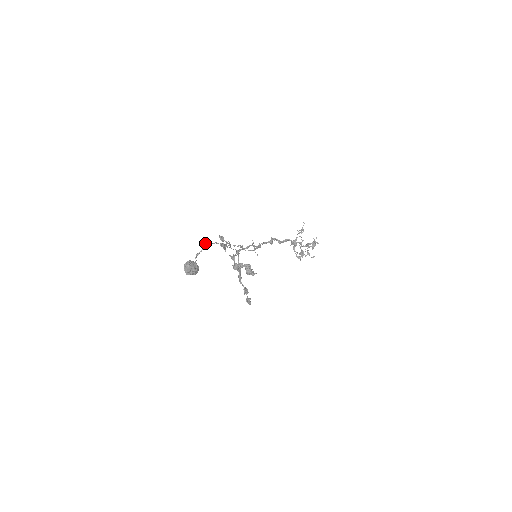
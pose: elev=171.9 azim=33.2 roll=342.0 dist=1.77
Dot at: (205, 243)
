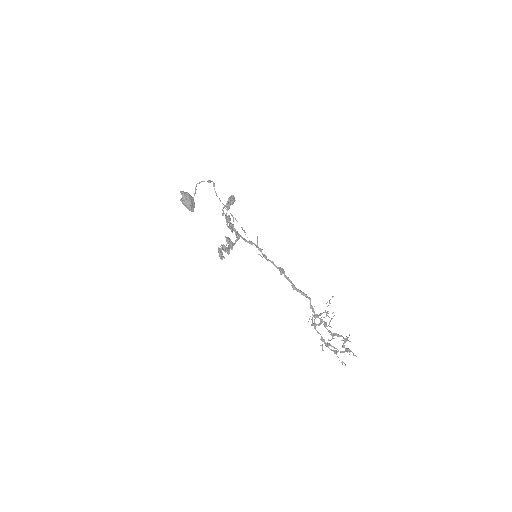
Dot at: (209, 182)
